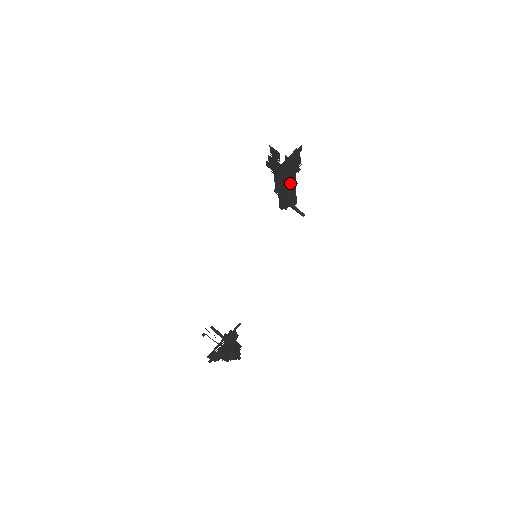
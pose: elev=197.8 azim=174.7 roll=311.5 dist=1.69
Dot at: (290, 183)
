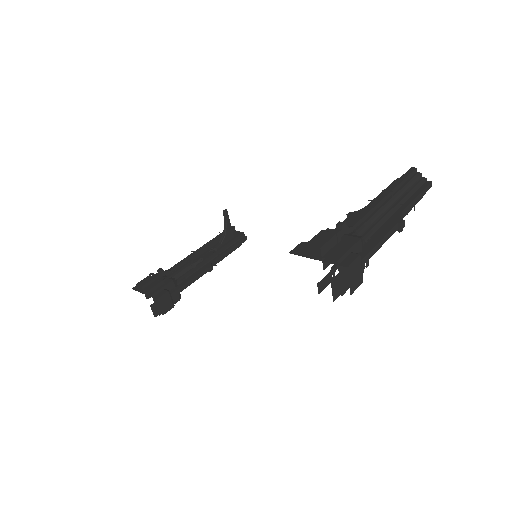
Dot at: occluded
